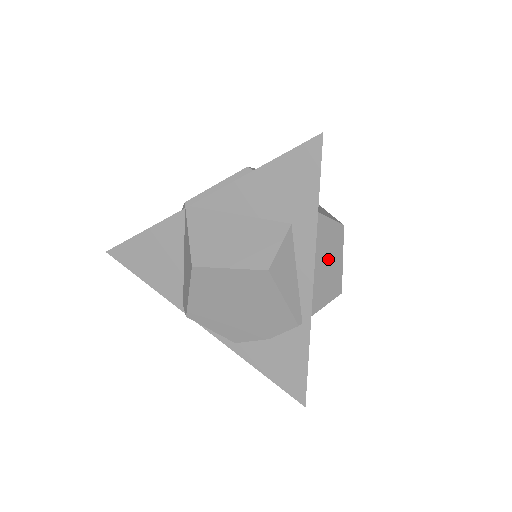
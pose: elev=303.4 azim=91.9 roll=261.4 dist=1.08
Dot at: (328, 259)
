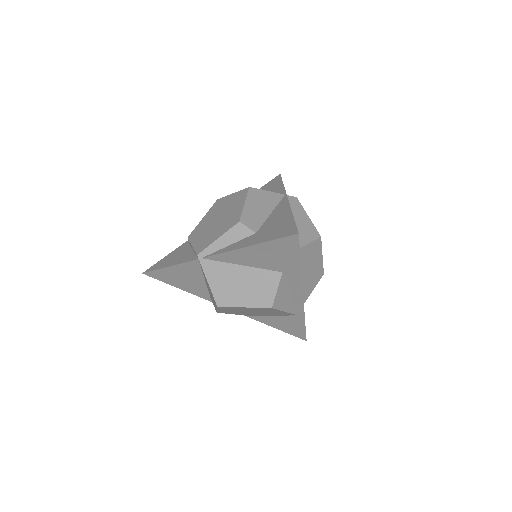
Dot at: (311, 266)
